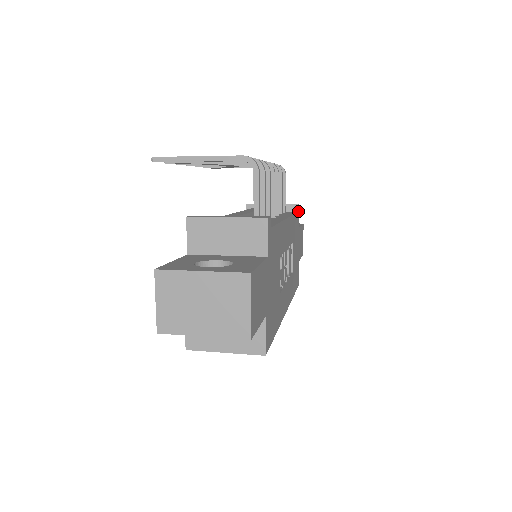
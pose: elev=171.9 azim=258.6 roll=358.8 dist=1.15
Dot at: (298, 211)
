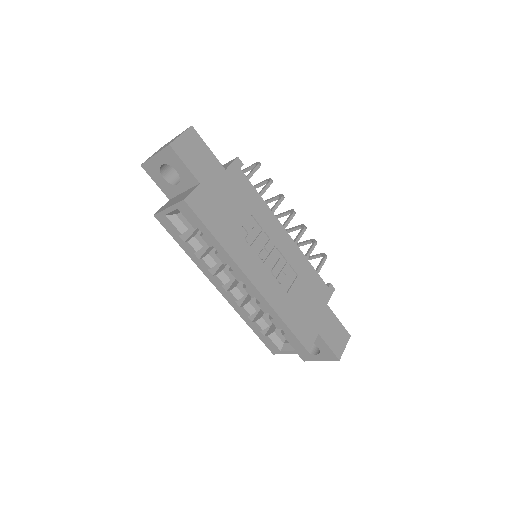
Dot at: (330, 290)
